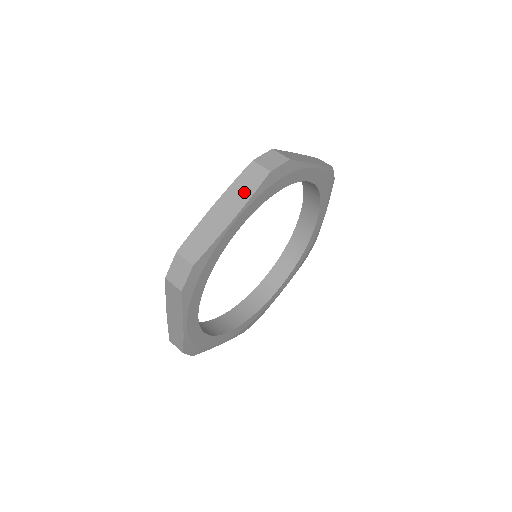
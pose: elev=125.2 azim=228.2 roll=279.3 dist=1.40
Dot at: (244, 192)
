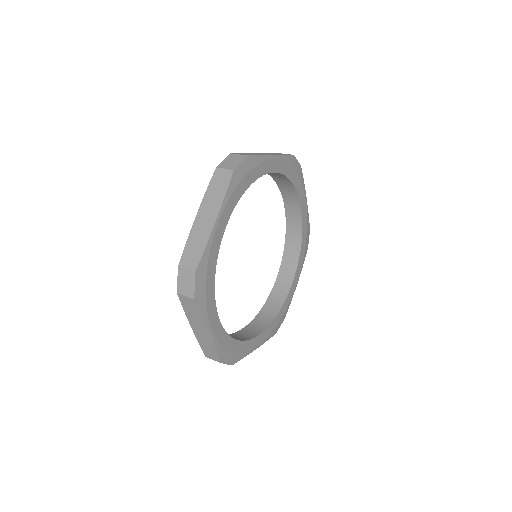
Dot at: (217, 195)
